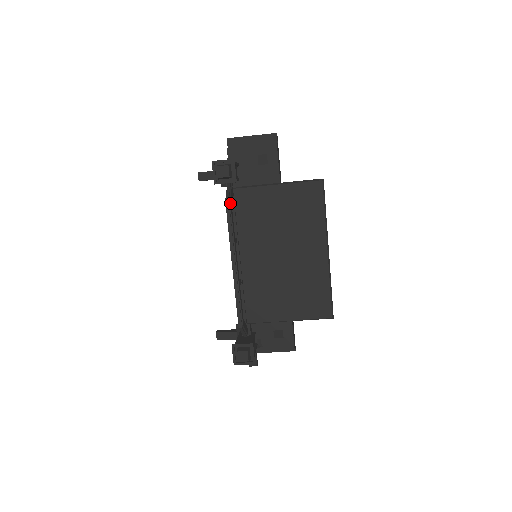
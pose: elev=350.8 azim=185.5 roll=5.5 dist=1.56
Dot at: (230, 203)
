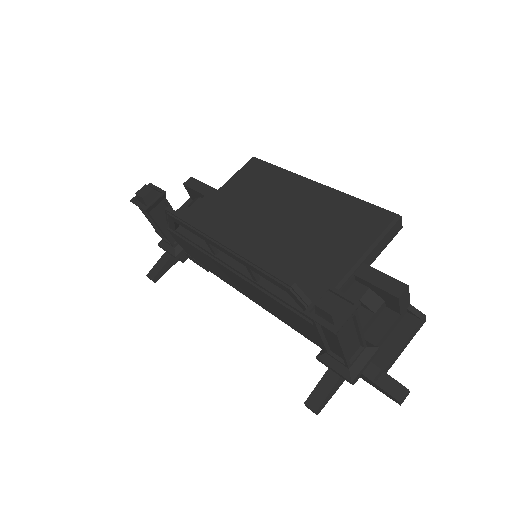
Dot at: occluded
